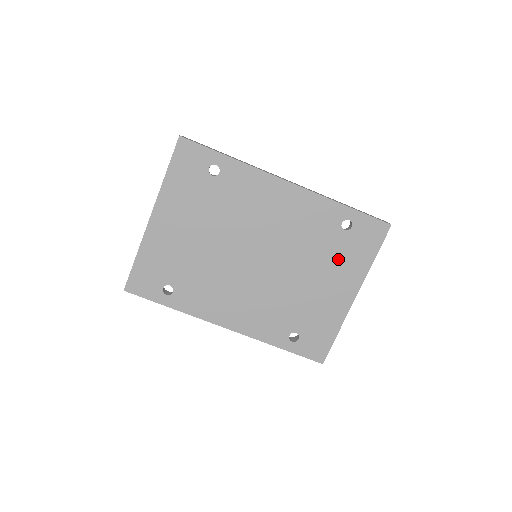
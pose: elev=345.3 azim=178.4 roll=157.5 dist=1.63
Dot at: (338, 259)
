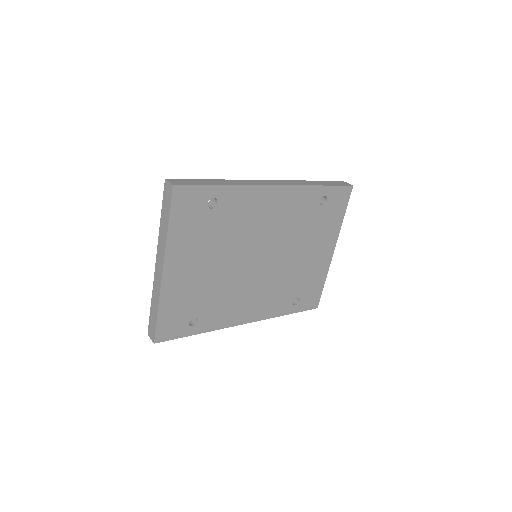
Dot at: (320, 229)
